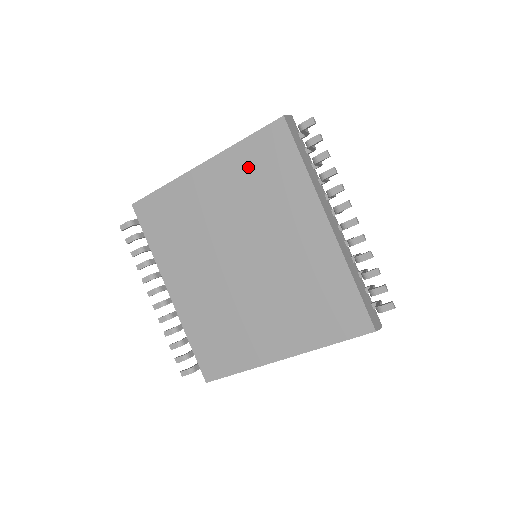
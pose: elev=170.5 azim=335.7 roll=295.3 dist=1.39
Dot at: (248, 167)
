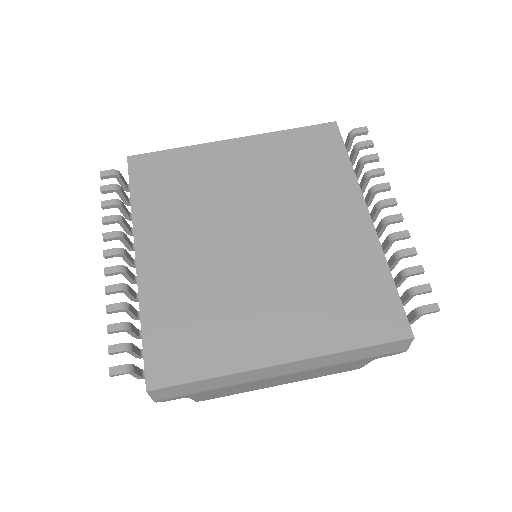
Dot at: (288, 152)
